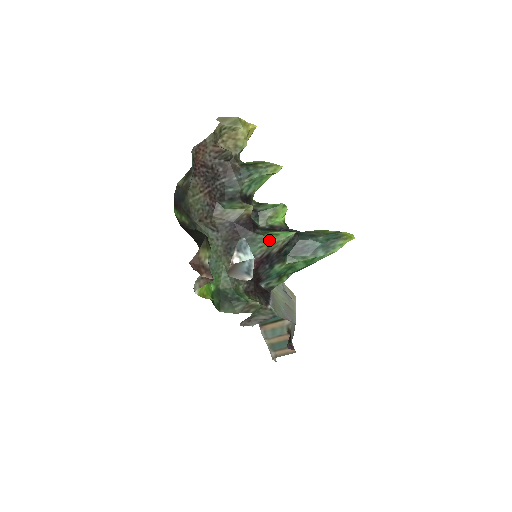
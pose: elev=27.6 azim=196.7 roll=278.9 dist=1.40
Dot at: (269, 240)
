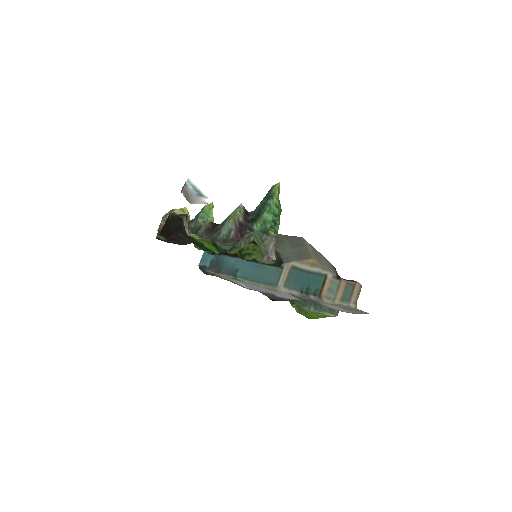
Dot at: (230, 216)
